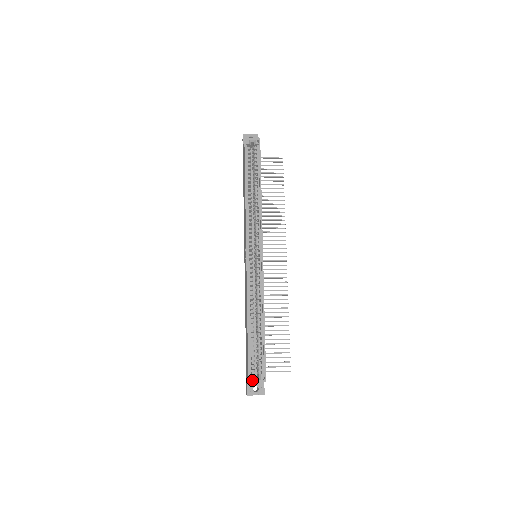
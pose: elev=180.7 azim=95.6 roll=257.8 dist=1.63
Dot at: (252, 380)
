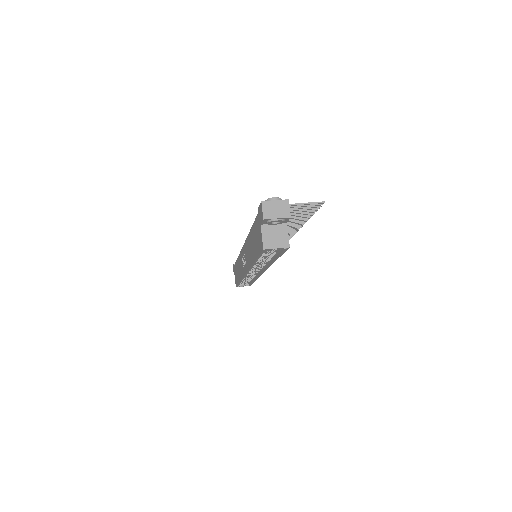
Dot at: occluded
